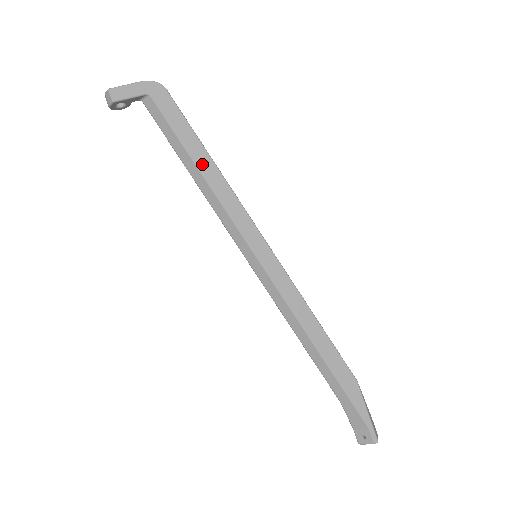
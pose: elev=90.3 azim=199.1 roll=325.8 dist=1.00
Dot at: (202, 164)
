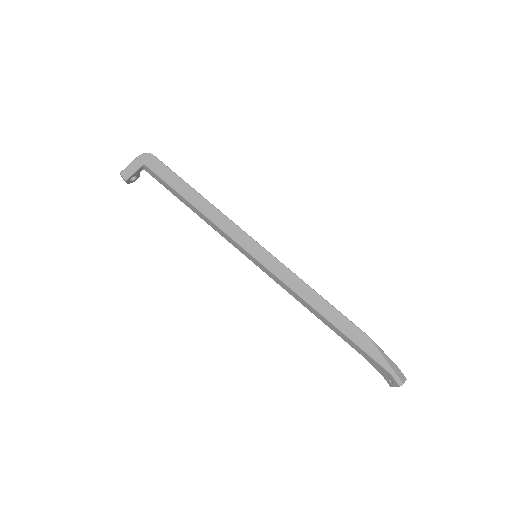
Dot at: (194, 201)
